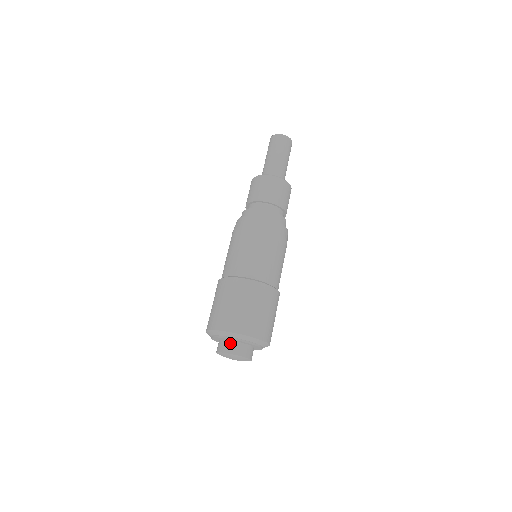
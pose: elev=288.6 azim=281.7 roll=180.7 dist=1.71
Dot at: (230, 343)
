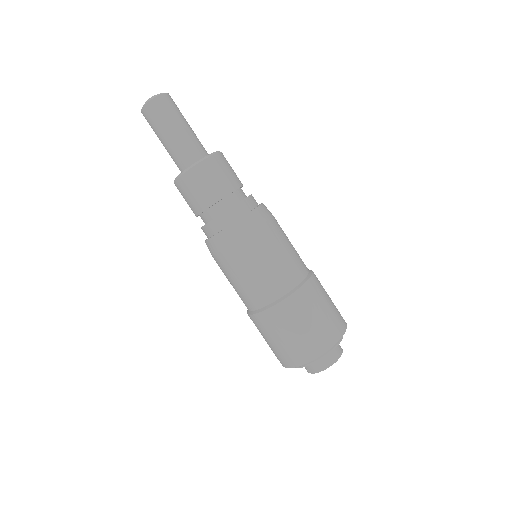
Dot at: (325, 357)
